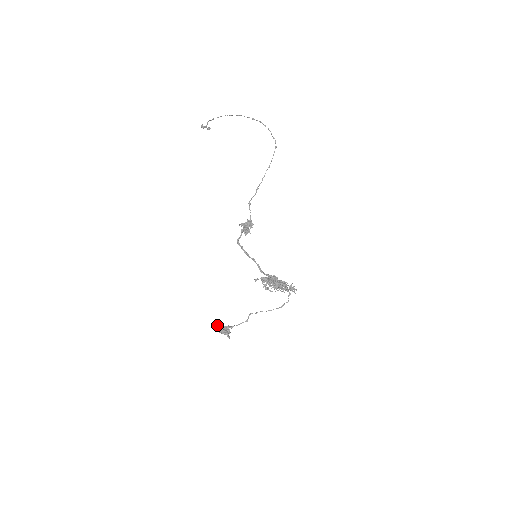
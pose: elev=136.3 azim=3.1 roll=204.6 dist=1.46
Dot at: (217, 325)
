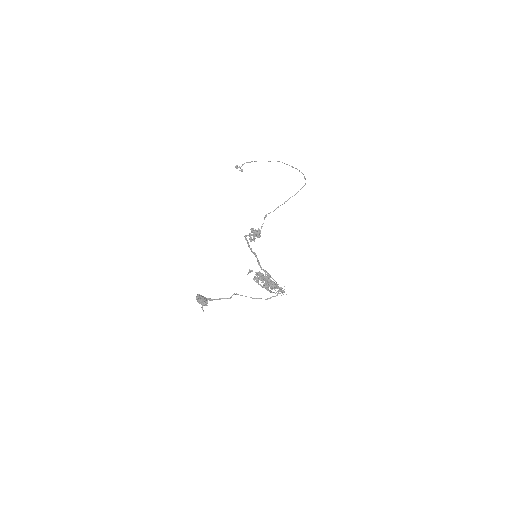
Dot at: (197, 294)
